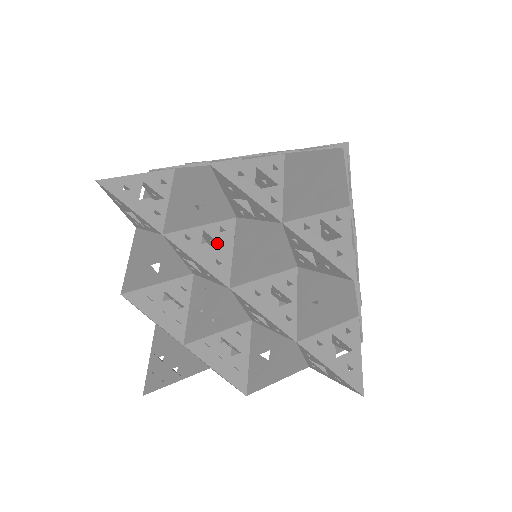
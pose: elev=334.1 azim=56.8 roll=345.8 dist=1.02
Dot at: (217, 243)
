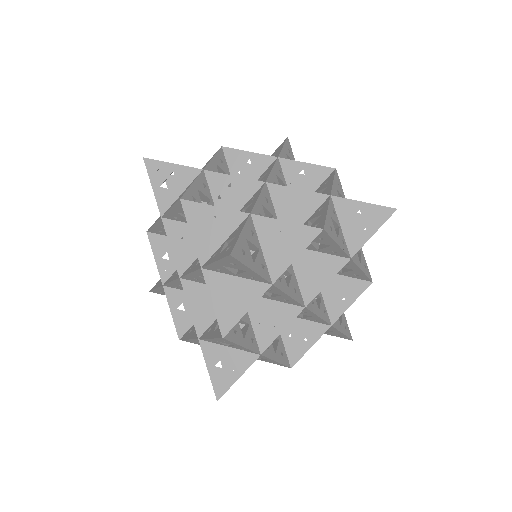
Dot at: occluded
